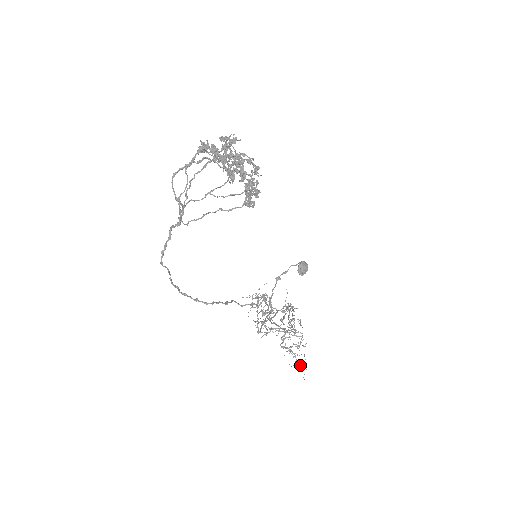
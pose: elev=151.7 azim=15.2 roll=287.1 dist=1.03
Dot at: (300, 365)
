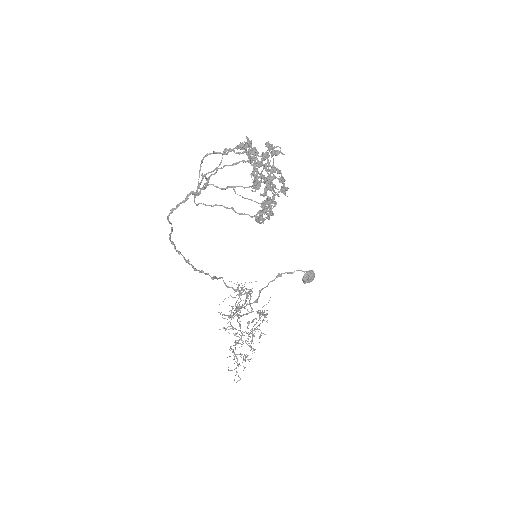
Dot at: occluded
